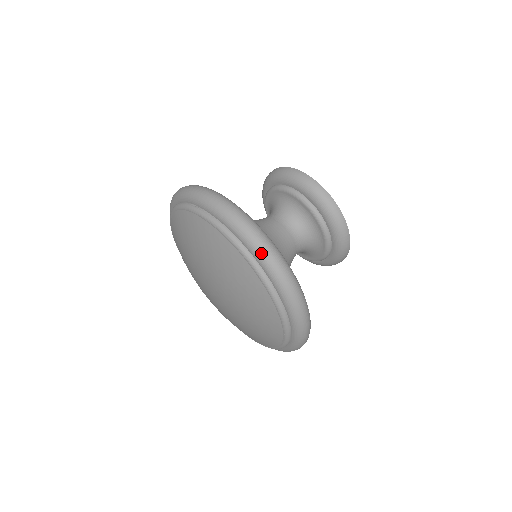
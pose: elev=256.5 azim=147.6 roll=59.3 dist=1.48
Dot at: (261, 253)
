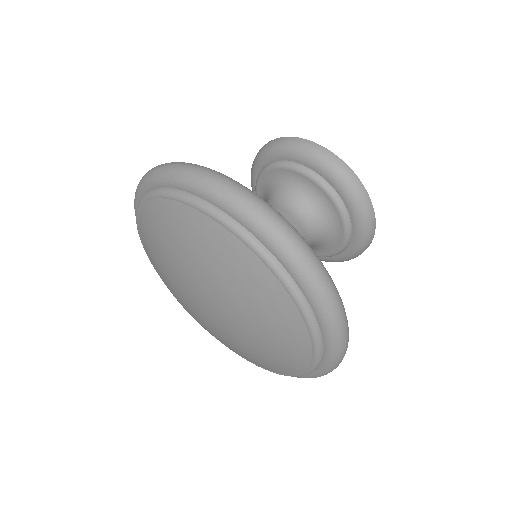
Dot at: (337, 338)
